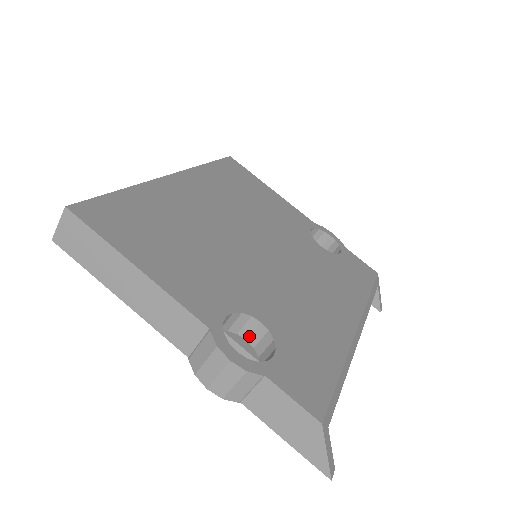
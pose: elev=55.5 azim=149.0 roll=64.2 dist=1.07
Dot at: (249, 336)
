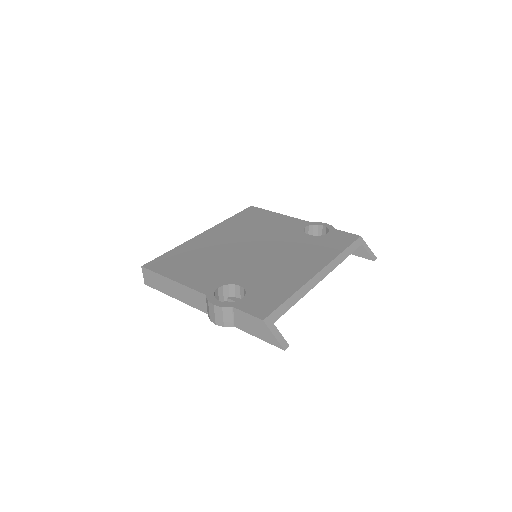
Dot at: (240, 296)
